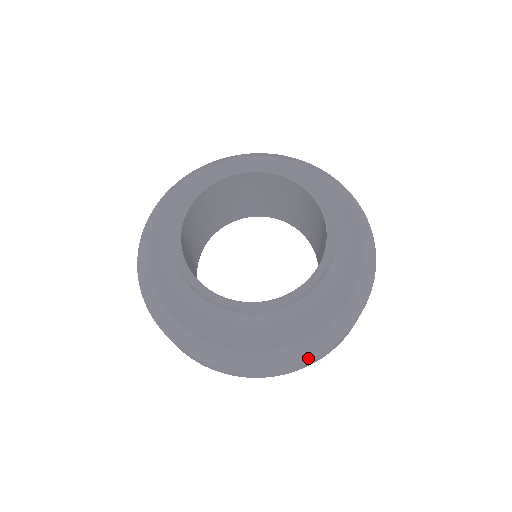
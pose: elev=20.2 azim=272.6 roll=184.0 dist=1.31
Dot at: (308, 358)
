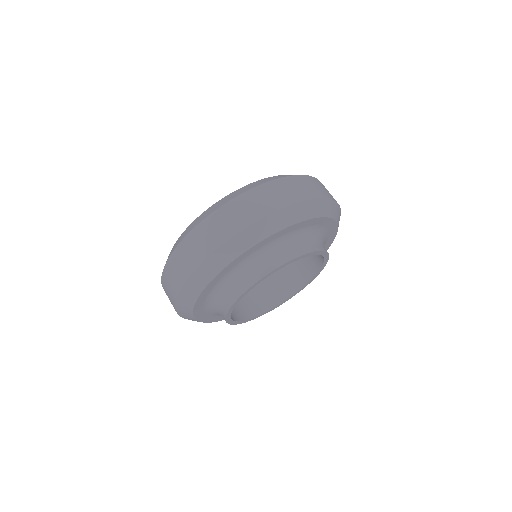
Dot at: occluded
